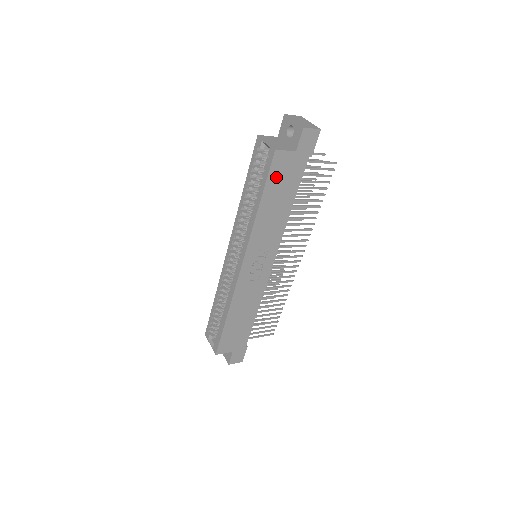
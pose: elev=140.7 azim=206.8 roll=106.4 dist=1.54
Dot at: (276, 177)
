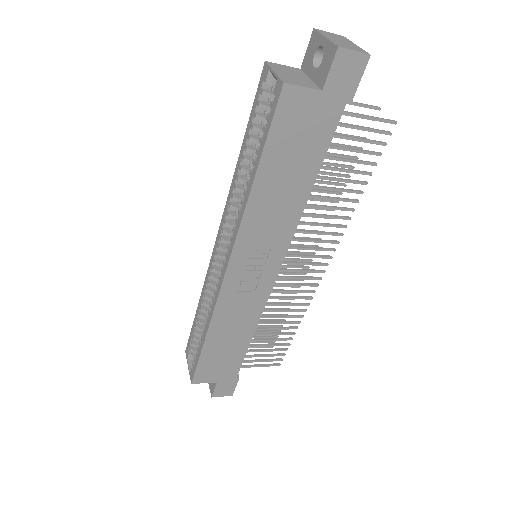
Dot at: (285, 133)
